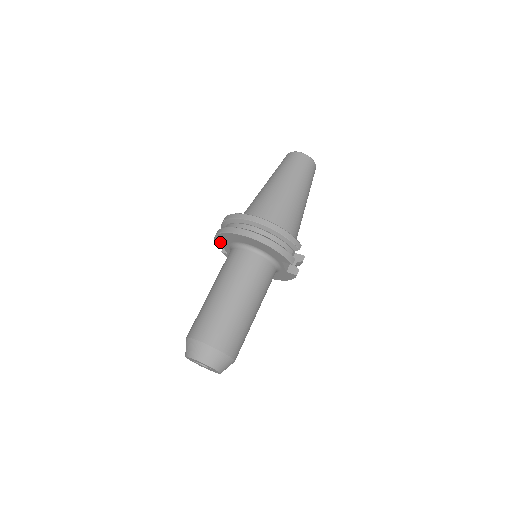
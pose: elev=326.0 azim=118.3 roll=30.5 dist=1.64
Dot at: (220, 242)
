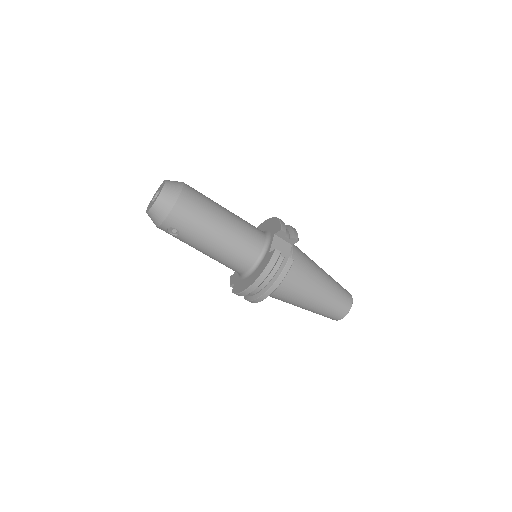
Dot at: occluded
